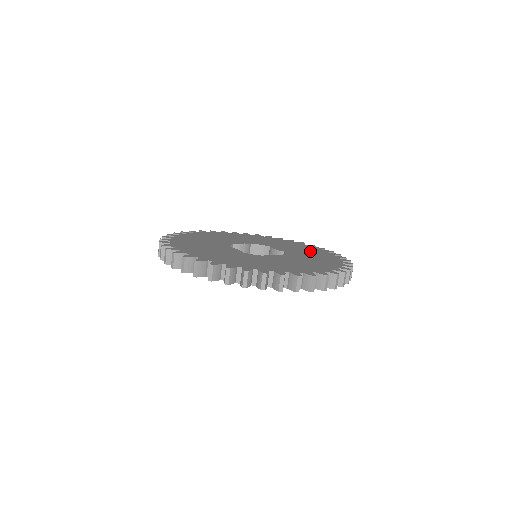
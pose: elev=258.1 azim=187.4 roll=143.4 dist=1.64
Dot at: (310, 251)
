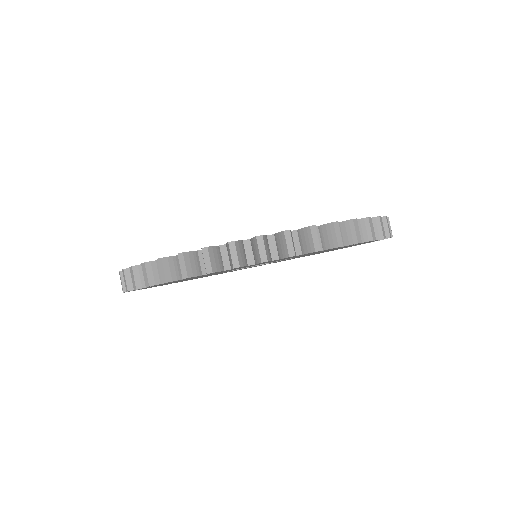
Dot at: occluded
